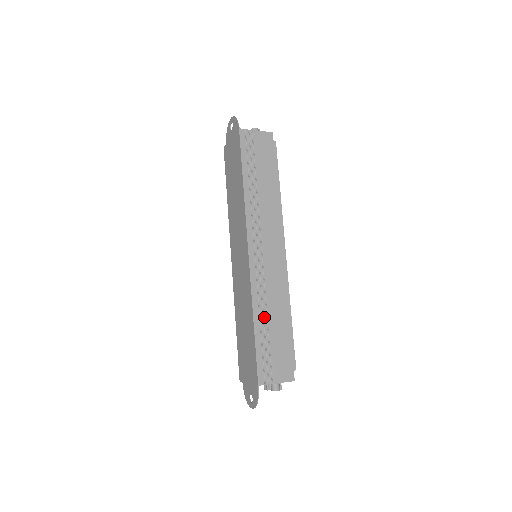
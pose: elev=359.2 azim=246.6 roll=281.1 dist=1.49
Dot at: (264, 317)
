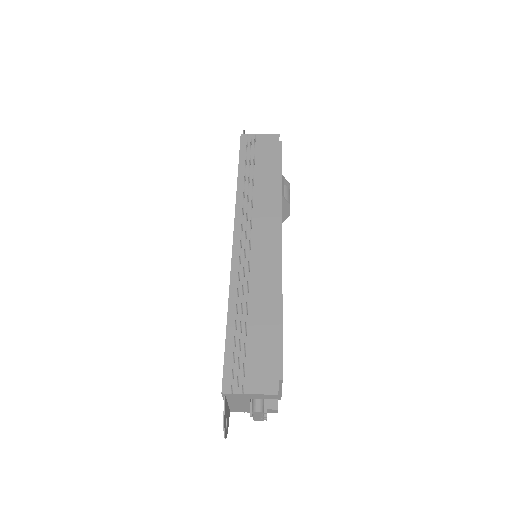
Dot at: (243, 309)
